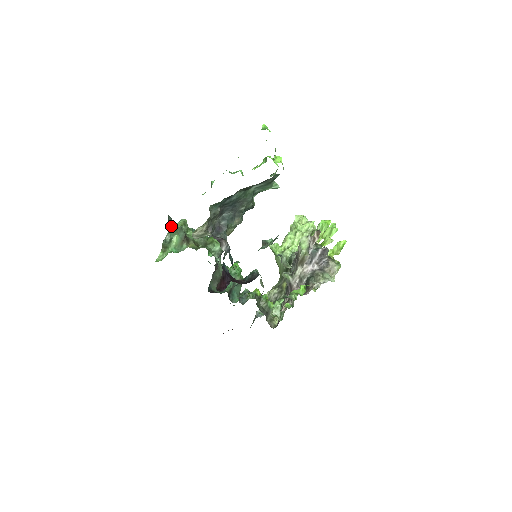
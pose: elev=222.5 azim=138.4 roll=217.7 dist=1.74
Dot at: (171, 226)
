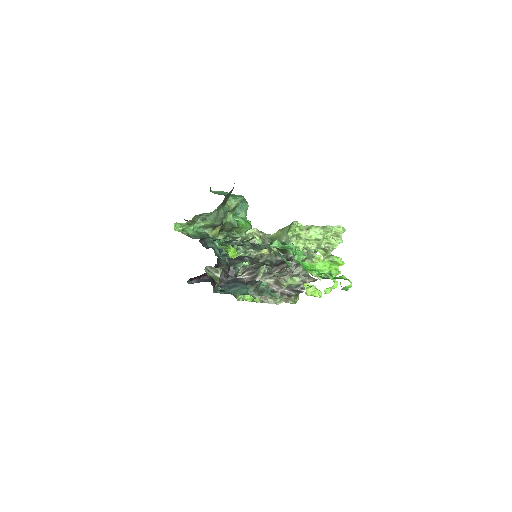
Dot at: (219, 207)
